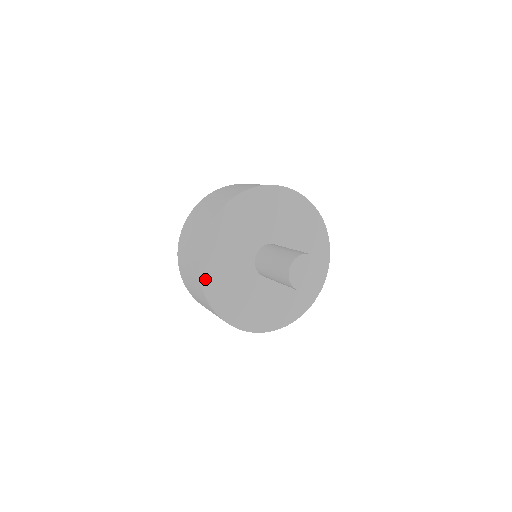
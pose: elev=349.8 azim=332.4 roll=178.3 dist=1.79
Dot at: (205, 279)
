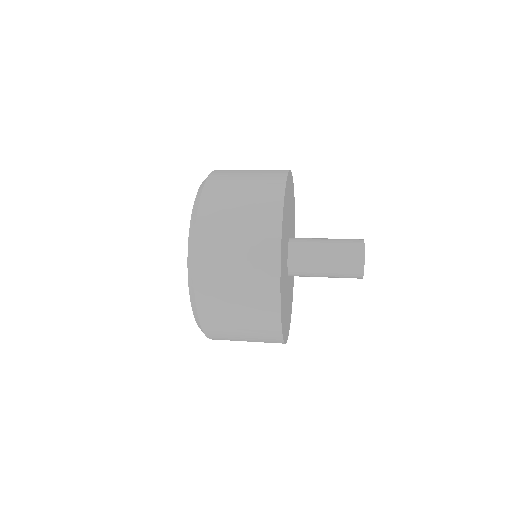
Dot at: (285, 338)
